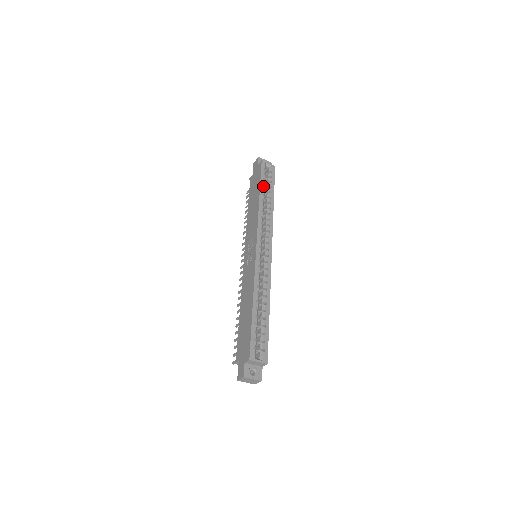
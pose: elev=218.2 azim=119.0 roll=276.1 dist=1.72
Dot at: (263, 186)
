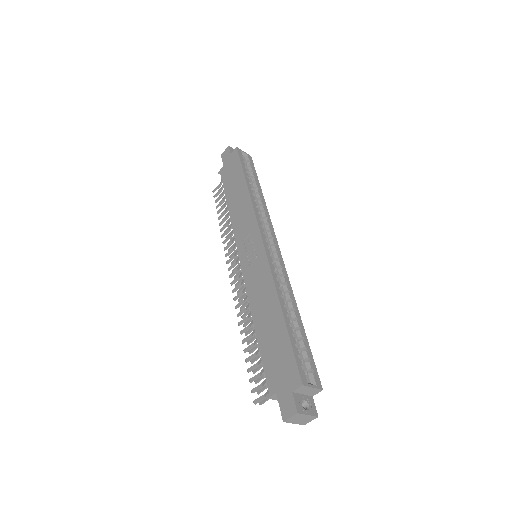
Dot at: (247, 174)
